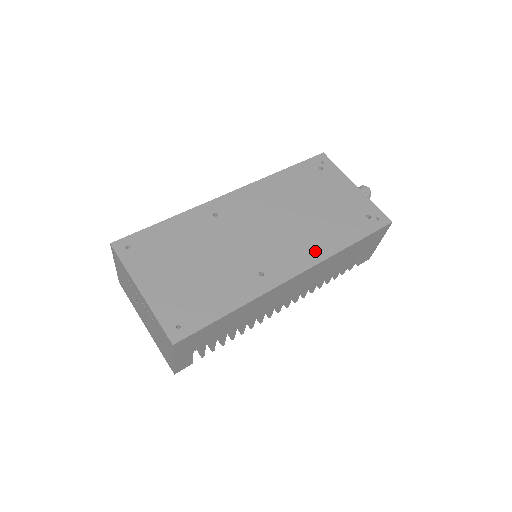
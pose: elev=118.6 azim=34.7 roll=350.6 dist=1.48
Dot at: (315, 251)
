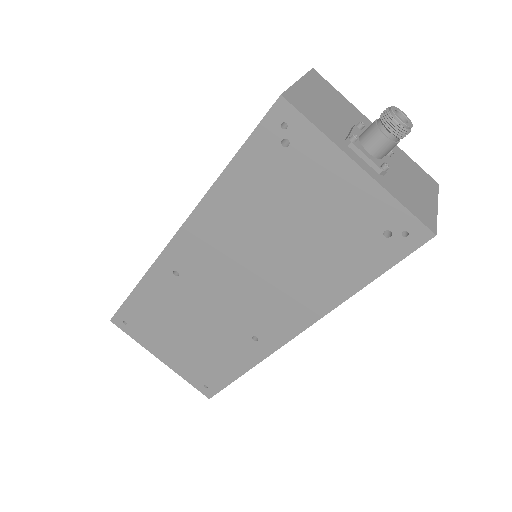
Dot at: (309, 305)
